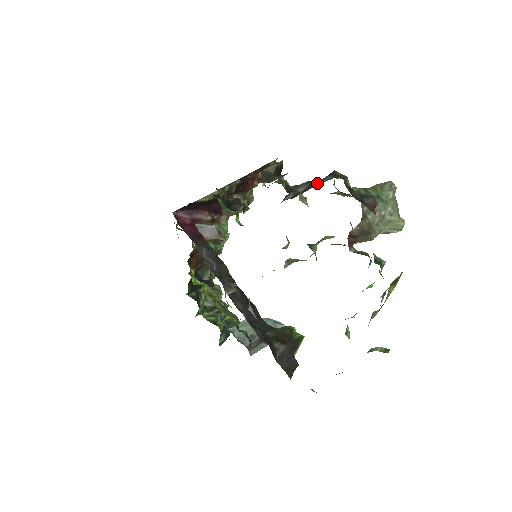
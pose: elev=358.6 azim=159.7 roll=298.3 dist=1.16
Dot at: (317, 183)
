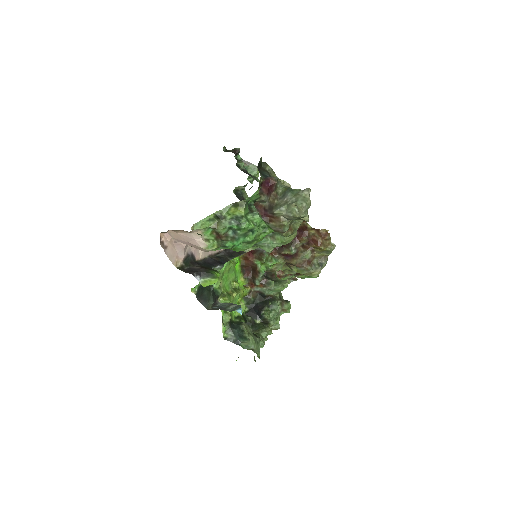
Dot at: occluded
